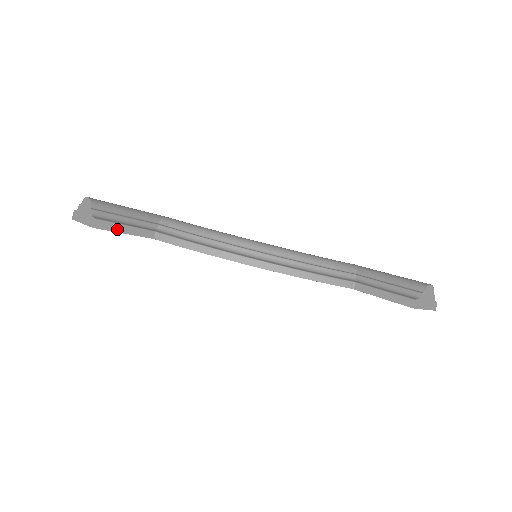
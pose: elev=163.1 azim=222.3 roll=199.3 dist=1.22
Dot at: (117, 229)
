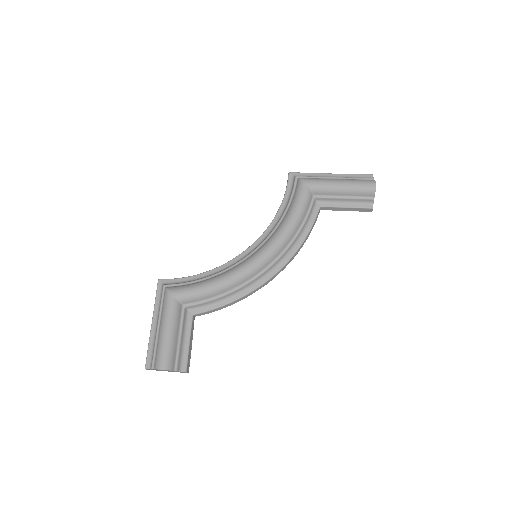
Dot at: (190, 352)
